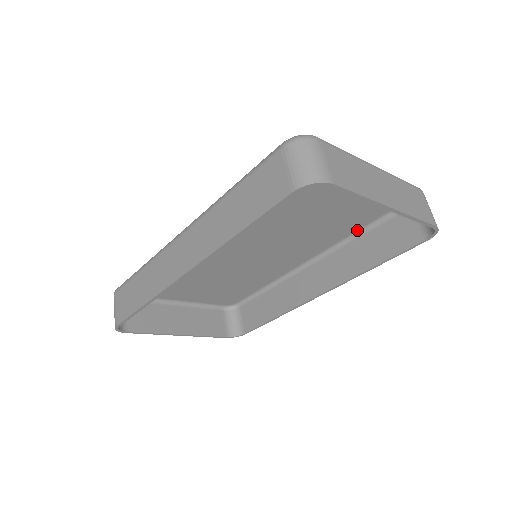
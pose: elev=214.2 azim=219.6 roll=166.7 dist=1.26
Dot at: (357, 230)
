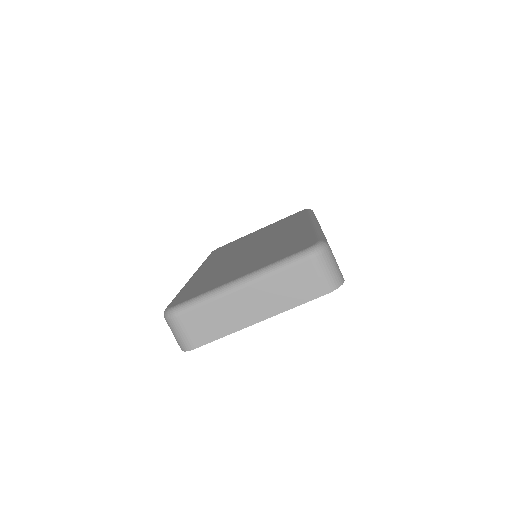
Dot at: occluded
